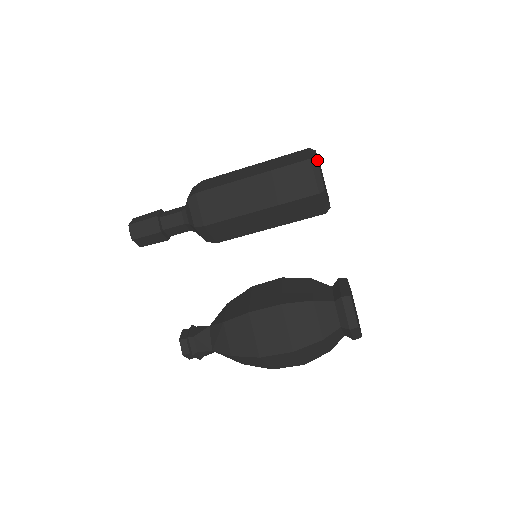
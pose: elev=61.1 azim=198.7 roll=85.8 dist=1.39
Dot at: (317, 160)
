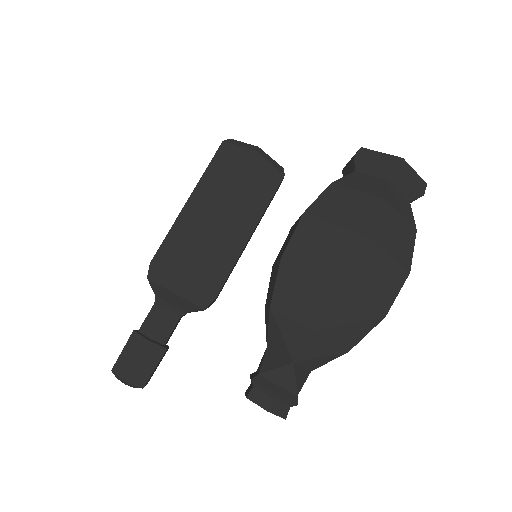
Dot at: (230, 139)
